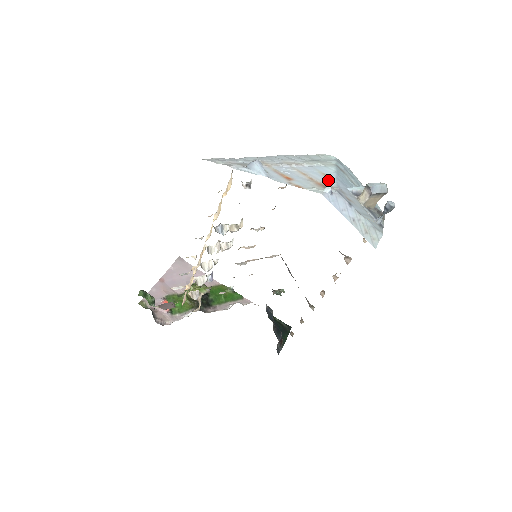
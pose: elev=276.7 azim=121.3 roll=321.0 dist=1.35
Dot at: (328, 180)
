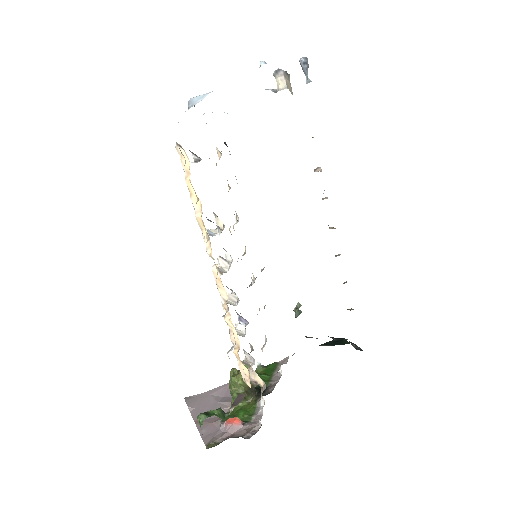
Dot at: occluded
